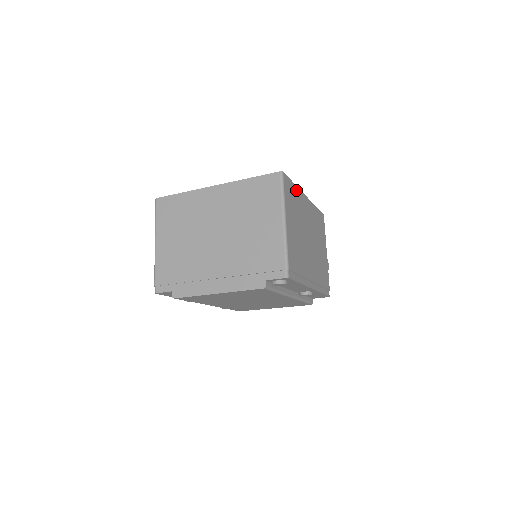
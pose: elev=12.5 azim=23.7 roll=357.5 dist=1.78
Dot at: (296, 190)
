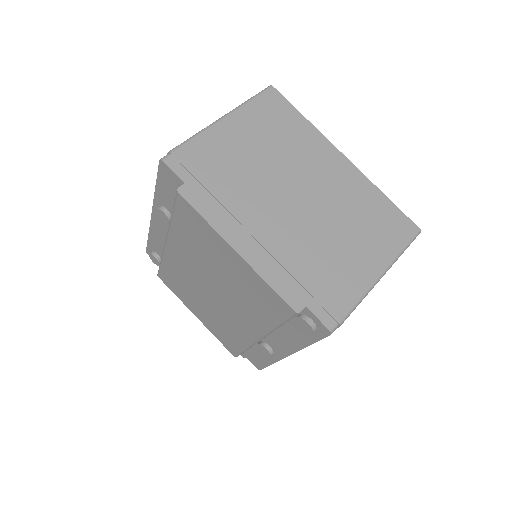
Dot at: occluded
